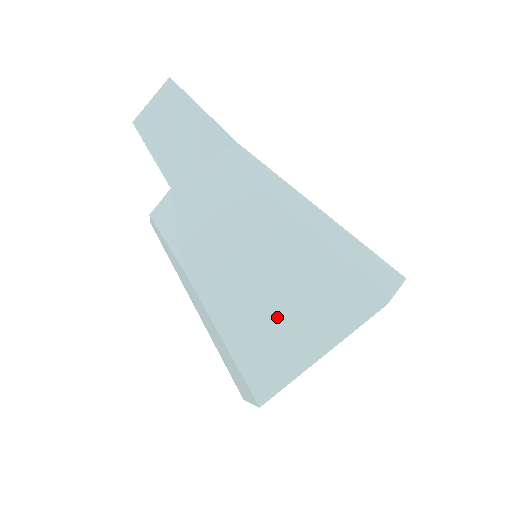
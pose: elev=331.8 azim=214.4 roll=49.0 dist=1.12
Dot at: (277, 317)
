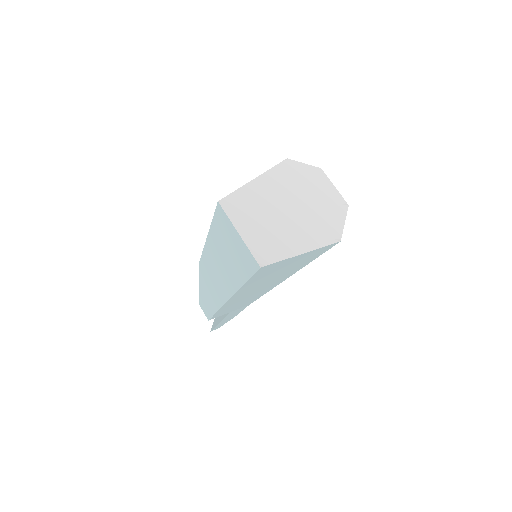
Dot at: occluded
